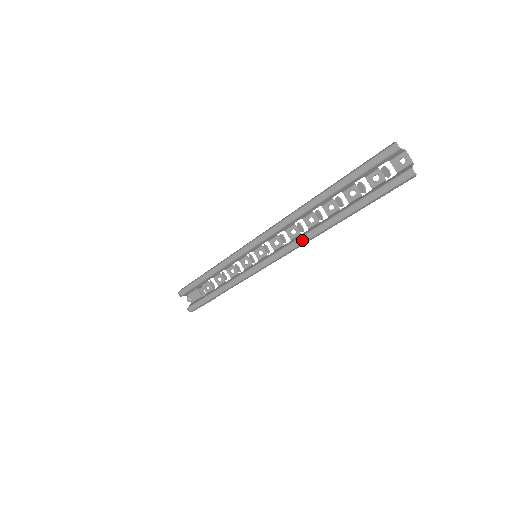
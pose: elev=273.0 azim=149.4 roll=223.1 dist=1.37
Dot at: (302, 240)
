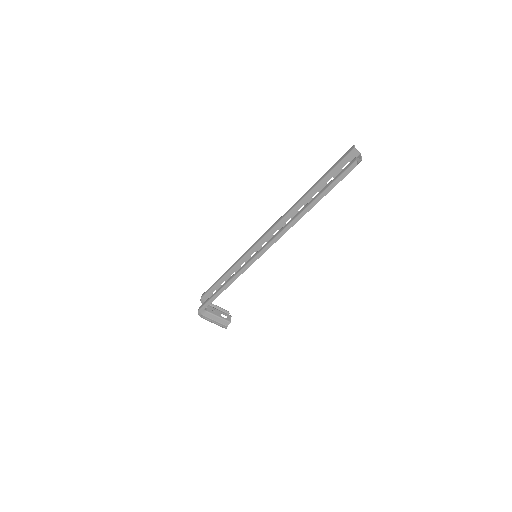
Dot at: (282, 229)
